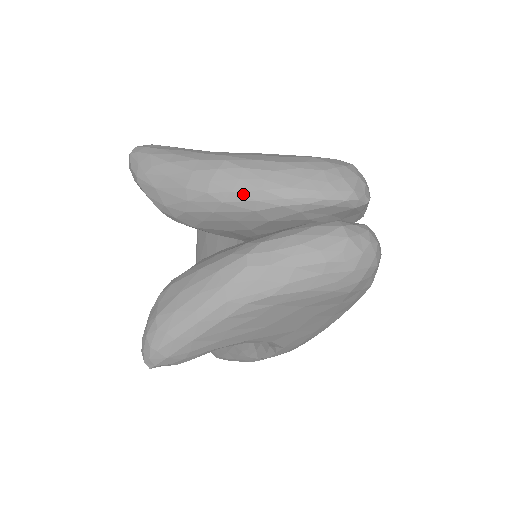
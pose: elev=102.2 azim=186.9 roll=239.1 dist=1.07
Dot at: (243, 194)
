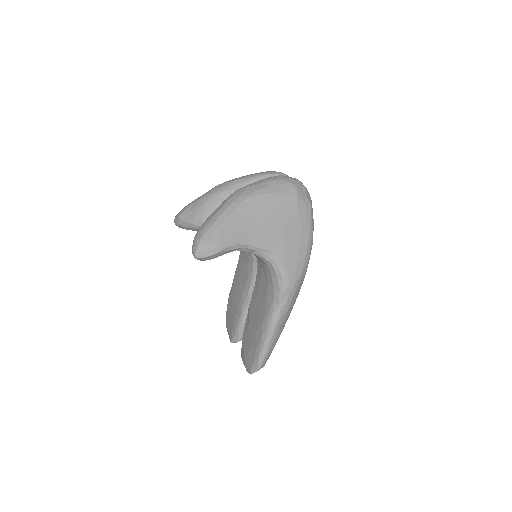
Dot at: (230, 185)
